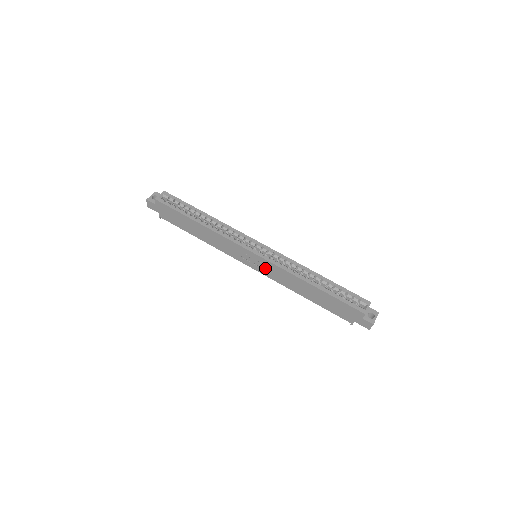
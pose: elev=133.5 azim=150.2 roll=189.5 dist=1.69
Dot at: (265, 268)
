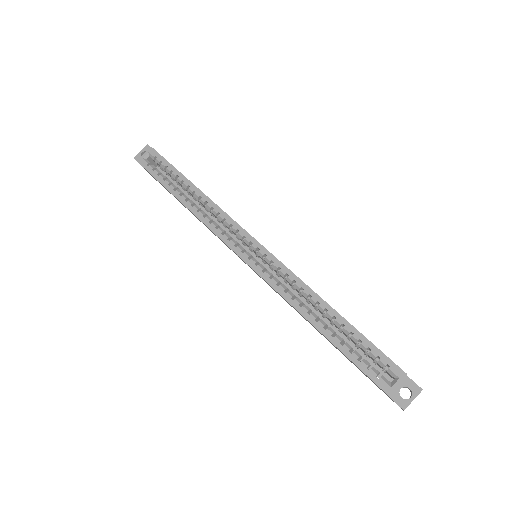
Dot at: occluded
